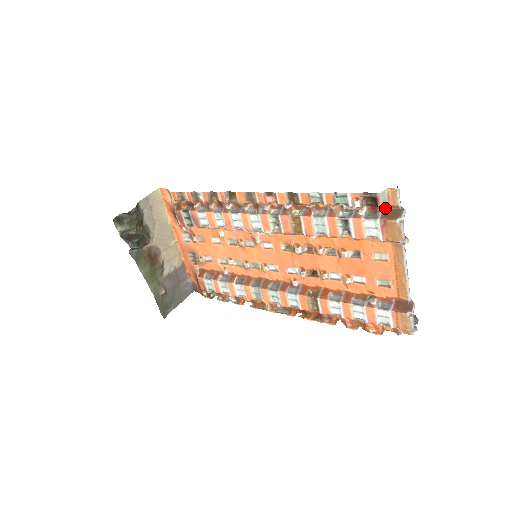
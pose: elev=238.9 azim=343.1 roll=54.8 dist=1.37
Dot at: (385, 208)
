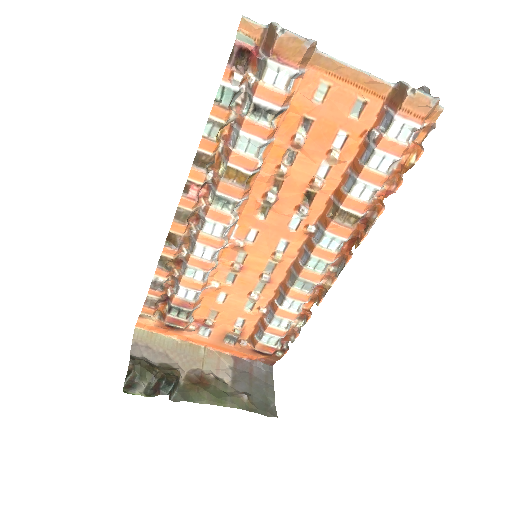
Dot at: (260, 48)
